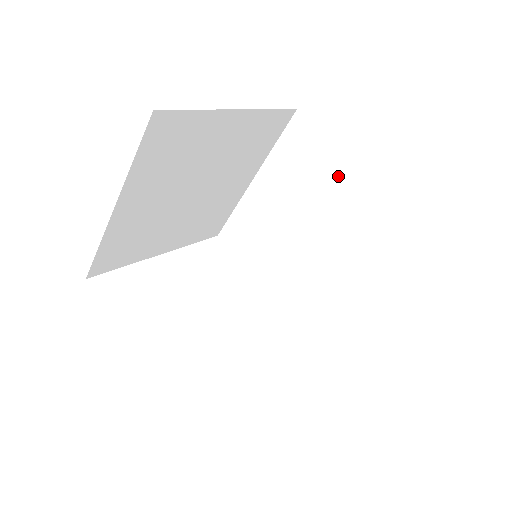
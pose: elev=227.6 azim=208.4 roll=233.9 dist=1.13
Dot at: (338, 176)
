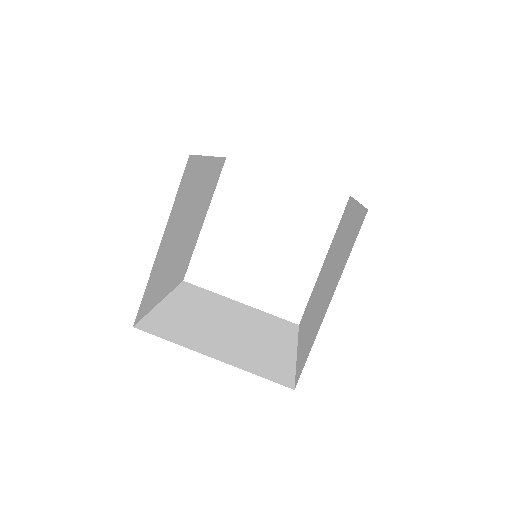
Dot at: occluded
